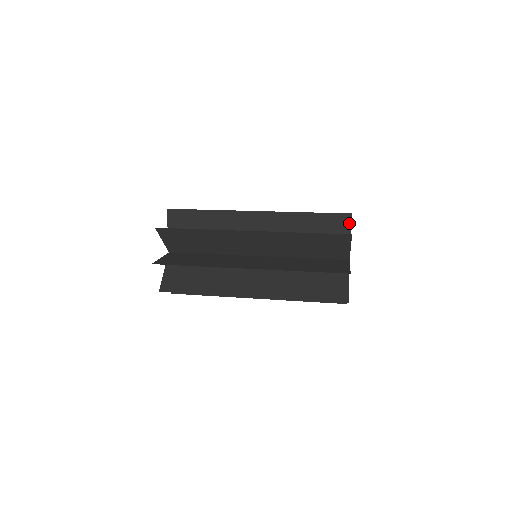
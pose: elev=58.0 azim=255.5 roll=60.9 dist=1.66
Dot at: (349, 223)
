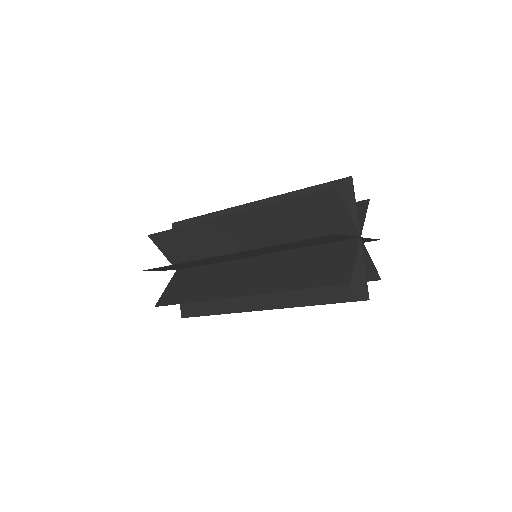
Dot at: (339, 199)
